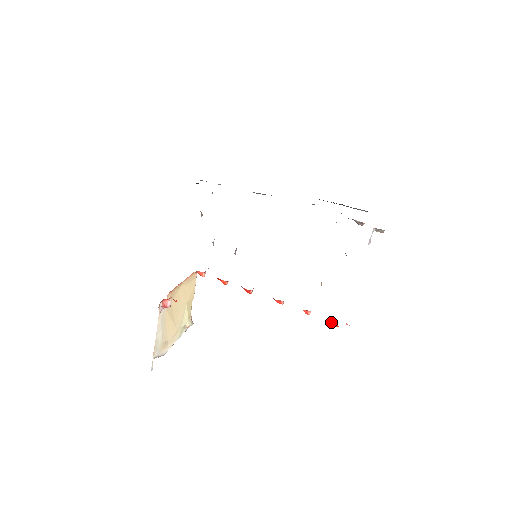
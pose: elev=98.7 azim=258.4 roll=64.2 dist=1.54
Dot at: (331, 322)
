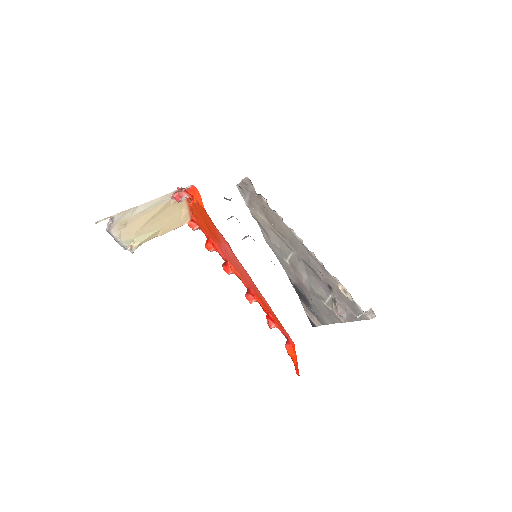
Dot at: (288, 347)
